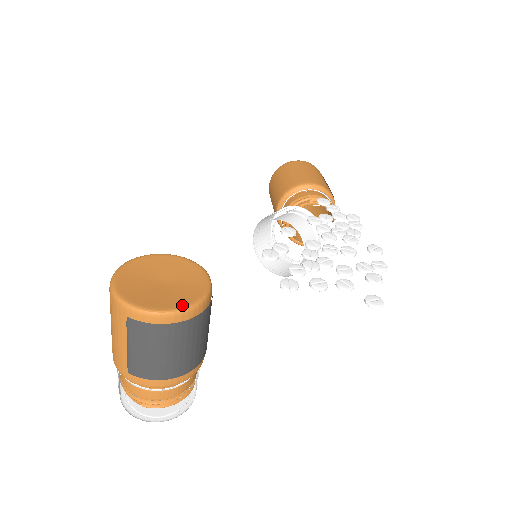
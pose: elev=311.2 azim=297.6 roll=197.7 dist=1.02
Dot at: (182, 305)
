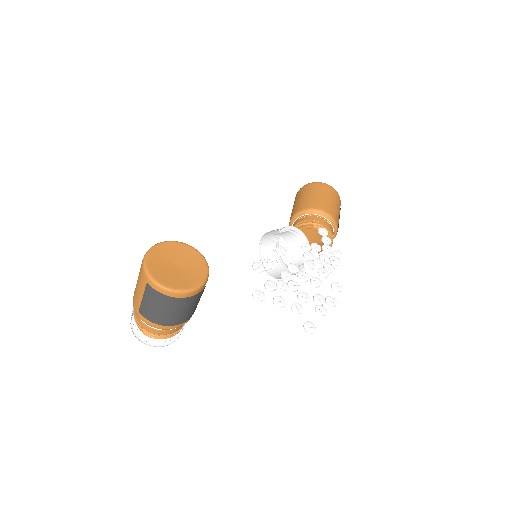
Dot at: (182, 288)
